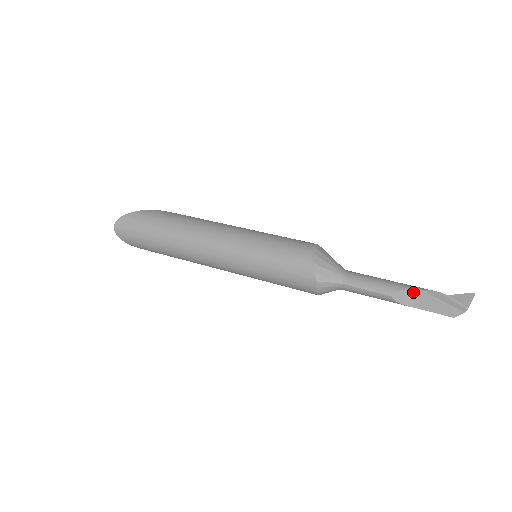
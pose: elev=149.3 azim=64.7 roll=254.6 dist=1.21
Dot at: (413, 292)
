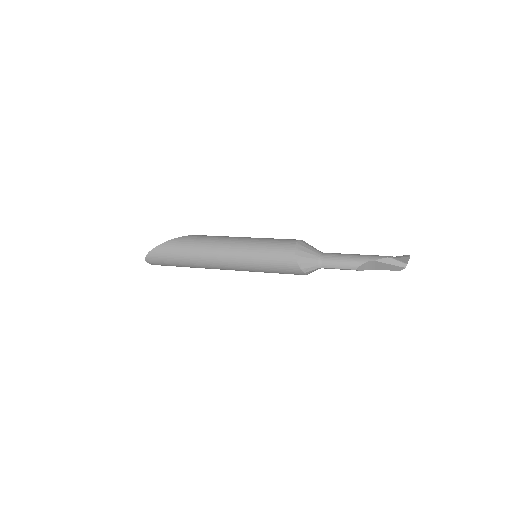
Dot at: (370, 263)
